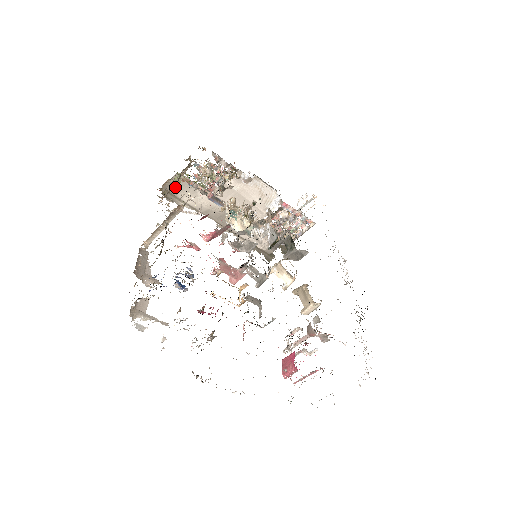
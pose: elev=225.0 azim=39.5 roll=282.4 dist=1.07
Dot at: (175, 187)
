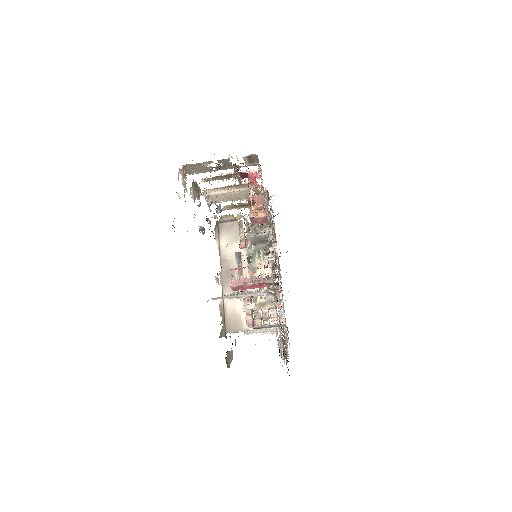
Dot at: (226, 229)
